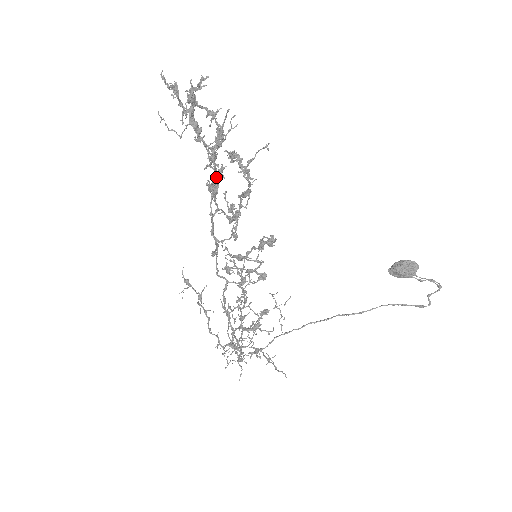
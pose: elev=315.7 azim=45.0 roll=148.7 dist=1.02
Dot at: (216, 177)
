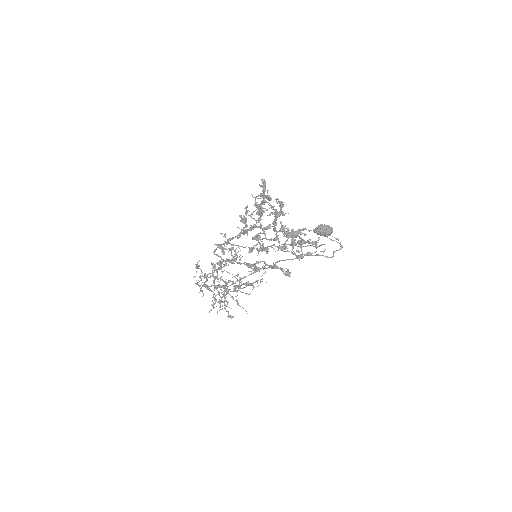
Dot at: (263, 233)
